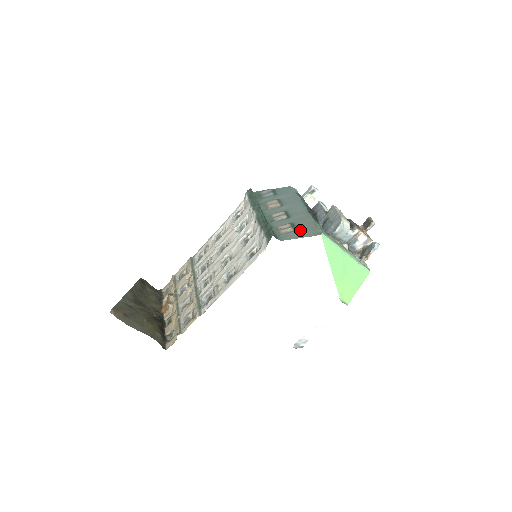
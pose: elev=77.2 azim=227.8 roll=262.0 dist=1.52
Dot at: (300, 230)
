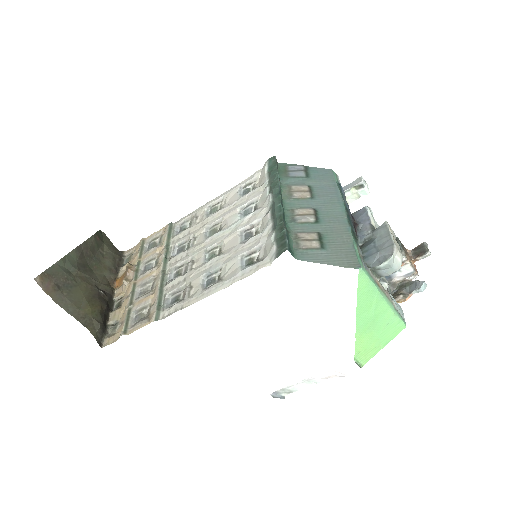
Dot at: (329, 250)
